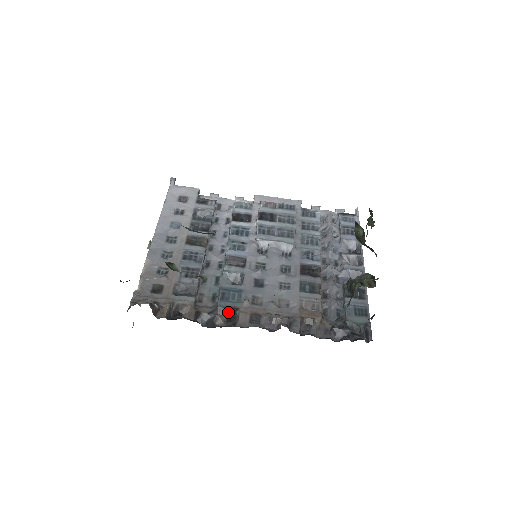
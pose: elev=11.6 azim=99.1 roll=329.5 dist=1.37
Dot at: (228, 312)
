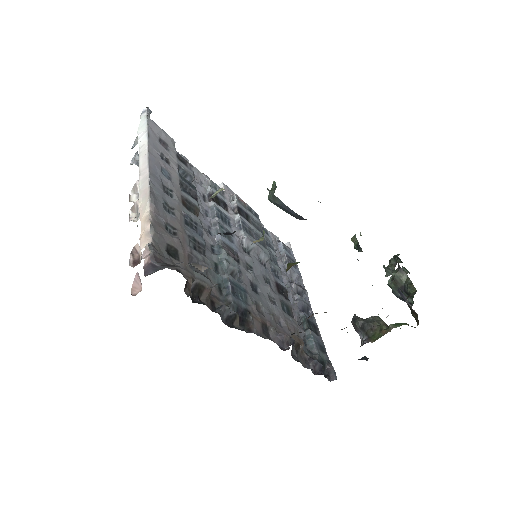
Dot at: (240, 313)
